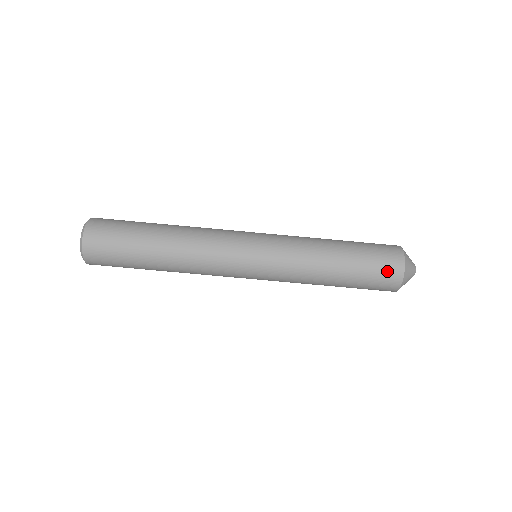
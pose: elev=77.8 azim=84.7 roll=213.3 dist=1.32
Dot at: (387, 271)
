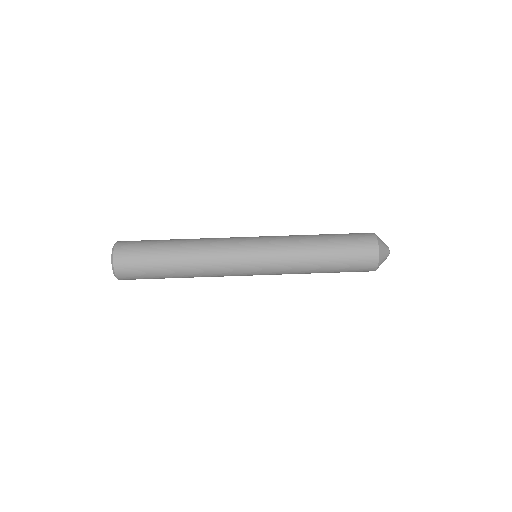
Dot at: (364, 264)
